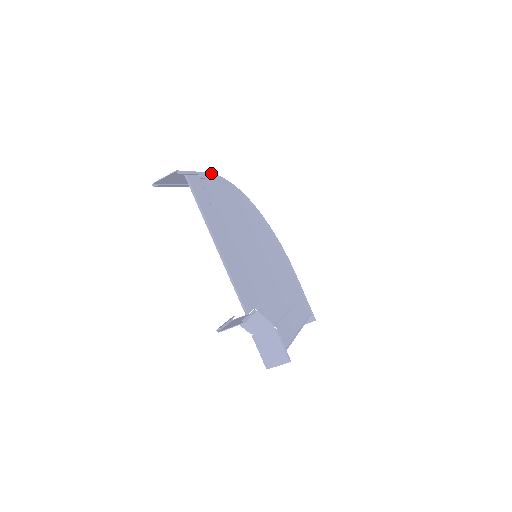
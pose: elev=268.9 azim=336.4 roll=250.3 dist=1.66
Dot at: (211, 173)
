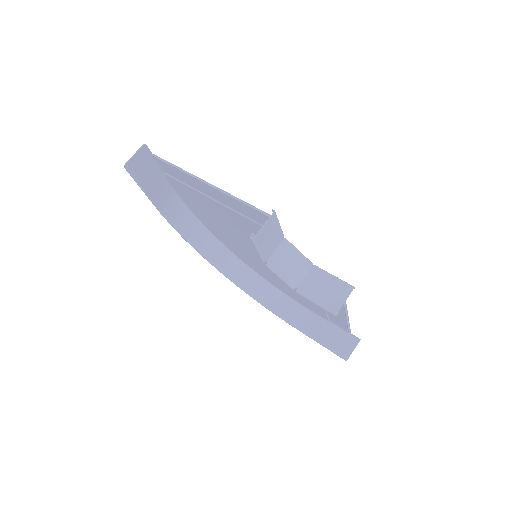
Dot at: (177, 192)
